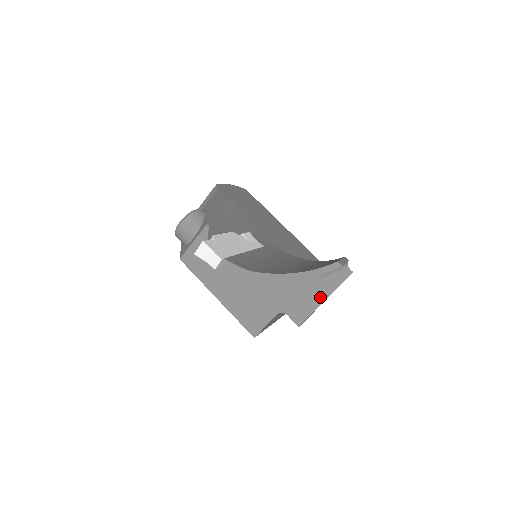
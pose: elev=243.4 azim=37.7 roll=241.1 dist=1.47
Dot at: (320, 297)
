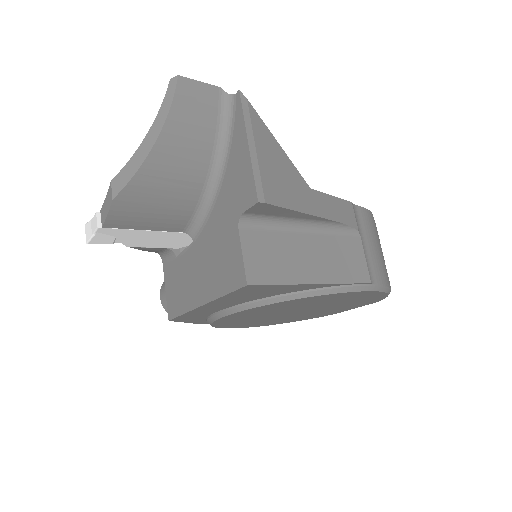
Dot at: (243, 150)
